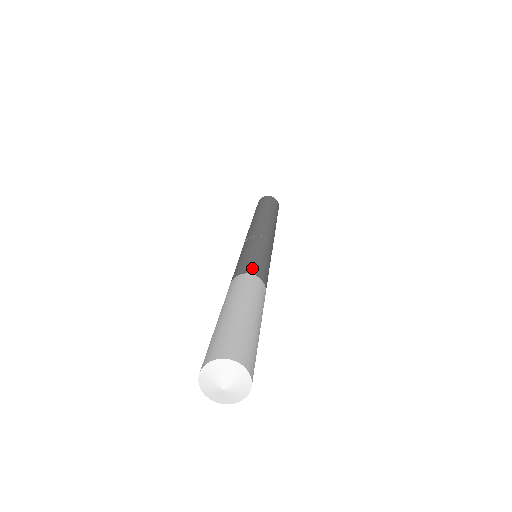
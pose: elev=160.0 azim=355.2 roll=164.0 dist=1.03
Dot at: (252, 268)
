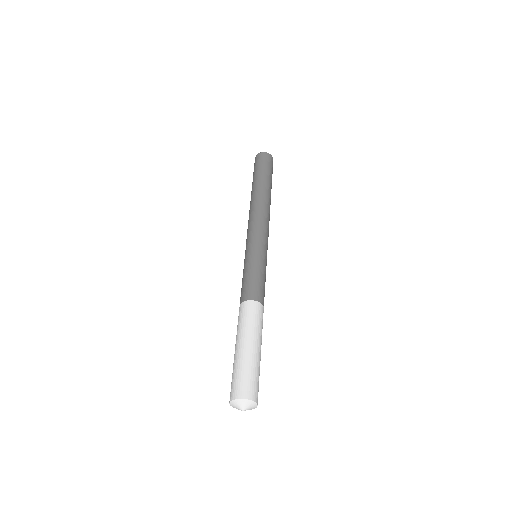
Dot at: (261, 295)
